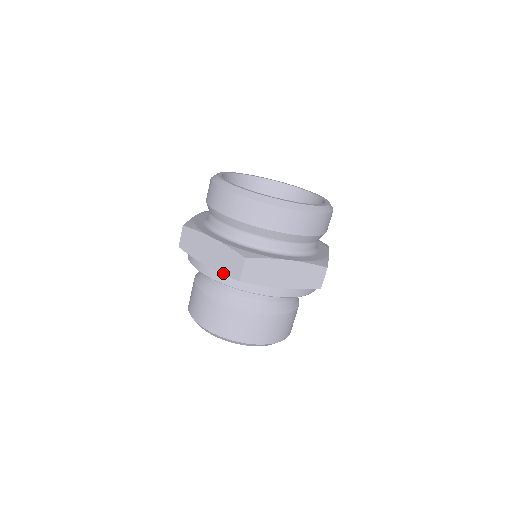
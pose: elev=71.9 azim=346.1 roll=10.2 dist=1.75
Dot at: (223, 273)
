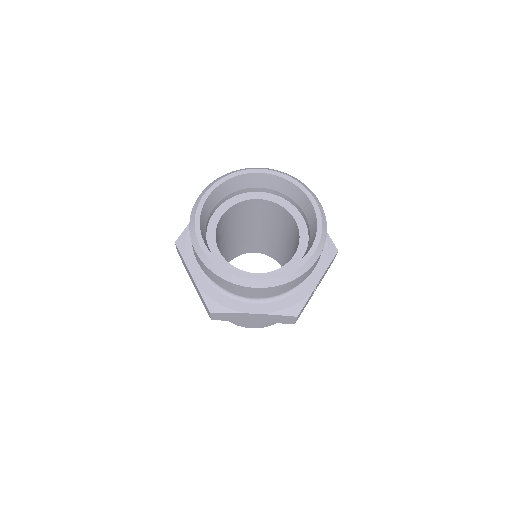
Dot at: occluded
